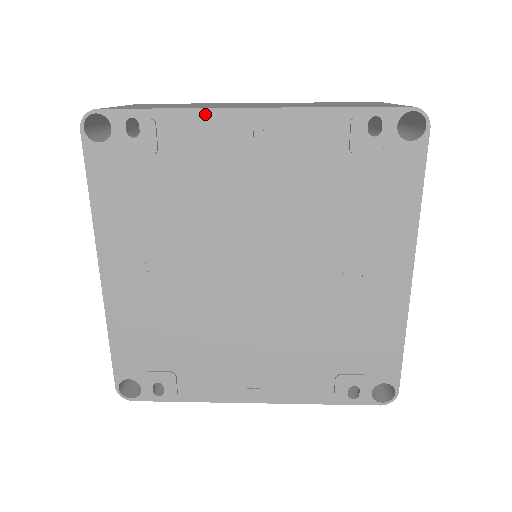
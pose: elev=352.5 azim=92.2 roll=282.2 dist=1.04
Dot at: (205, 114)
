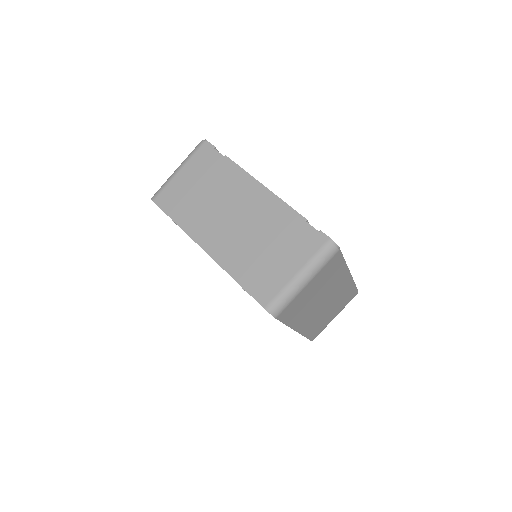
Dot at: (189, 236)
